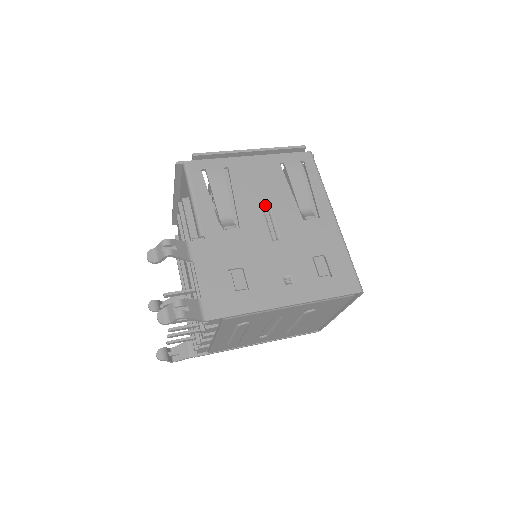
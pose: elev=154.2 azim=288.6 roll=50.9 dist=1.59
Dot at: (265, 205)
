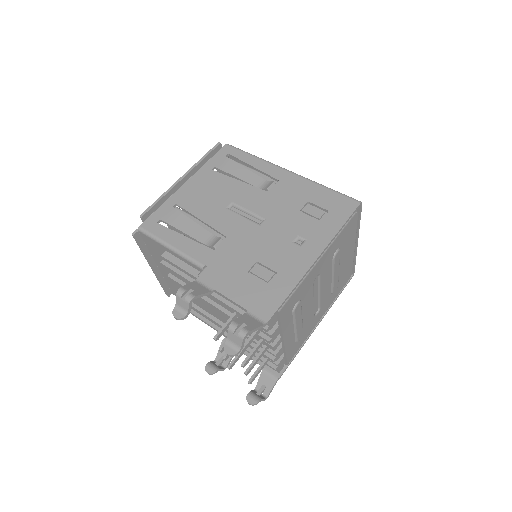
Dot at: (230, 206)
